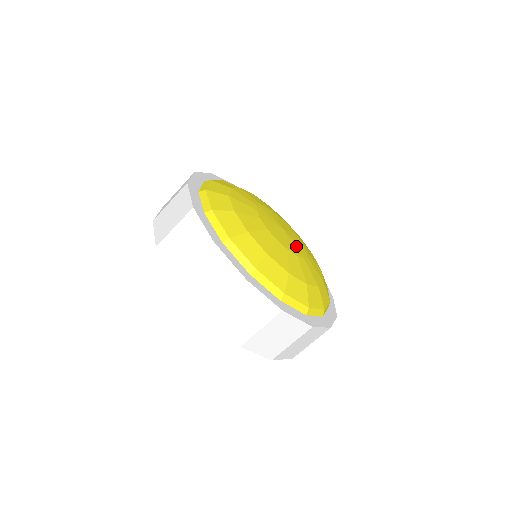
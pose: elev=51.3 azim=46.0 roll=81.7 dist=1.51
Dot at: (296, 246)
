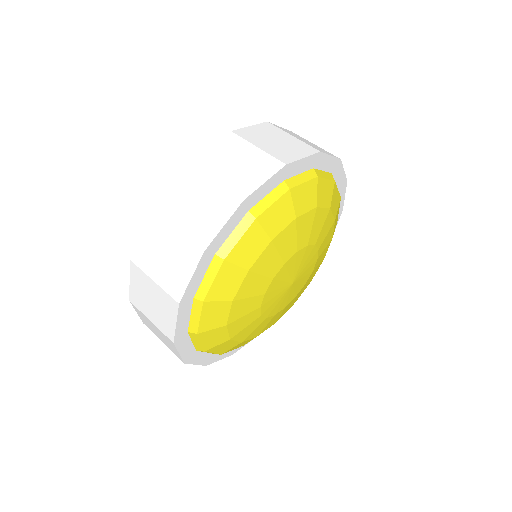
Dot at: (279, 303)
